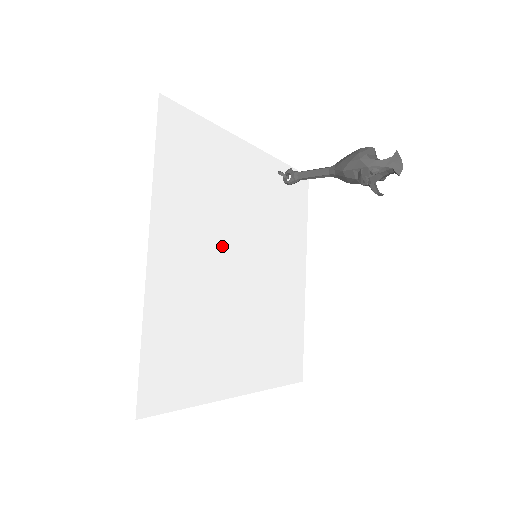
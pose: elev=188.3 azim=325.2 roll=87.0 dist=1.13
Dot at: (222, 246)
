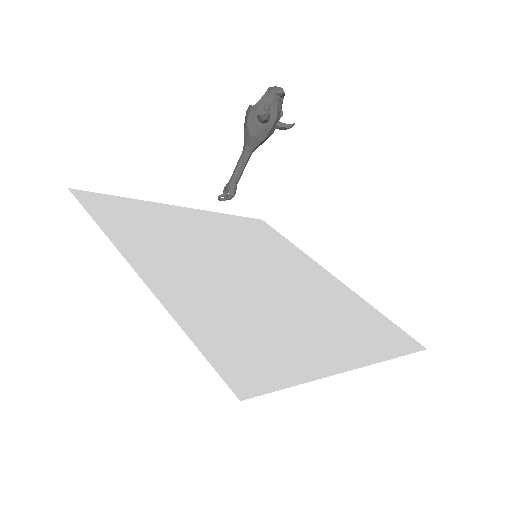
Dot at: (216, 262)
